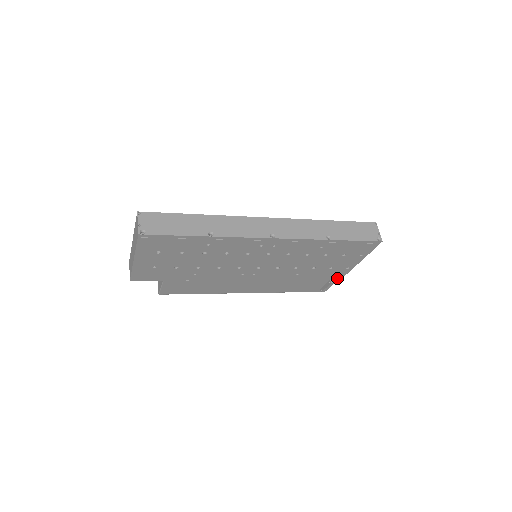
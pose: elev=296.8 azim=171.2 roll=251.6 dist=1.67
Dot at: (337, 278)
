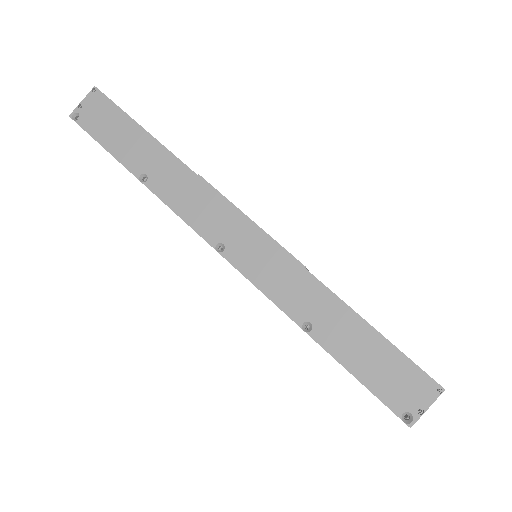
Dot at: occluded
